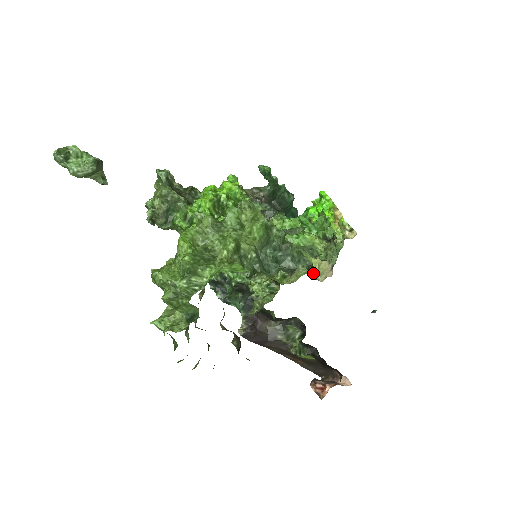
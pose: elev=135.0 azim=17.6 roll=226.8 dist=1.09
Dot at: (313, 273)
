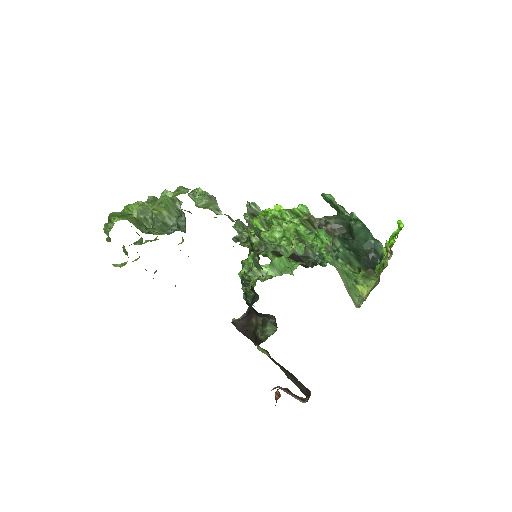
Dot at: (358, 299)
